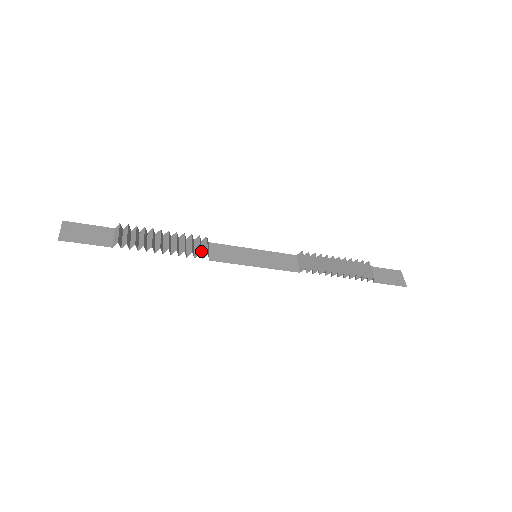
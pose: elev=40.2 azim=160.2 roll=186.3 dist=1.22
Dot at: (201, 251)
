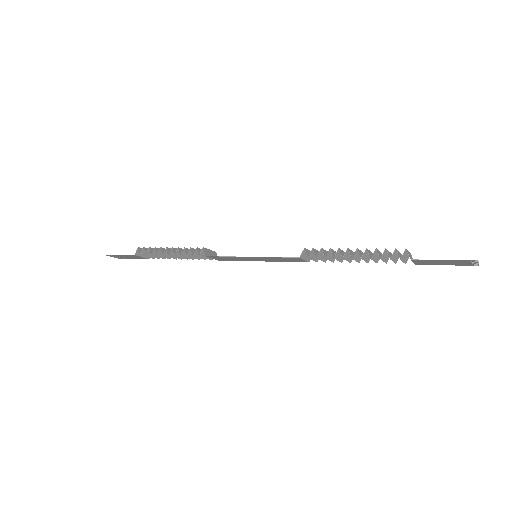
Dot at: (204, 257)
